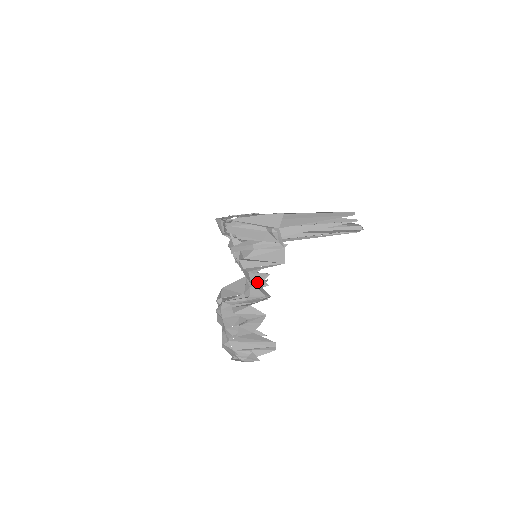
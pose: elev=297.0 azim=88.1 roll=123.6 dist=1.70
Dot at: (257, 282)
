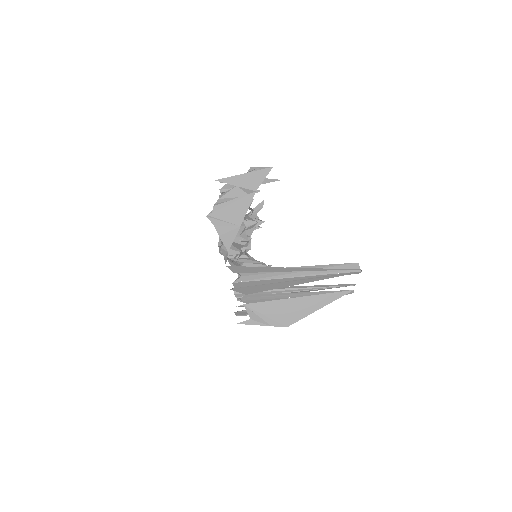
Dot at: occluded
